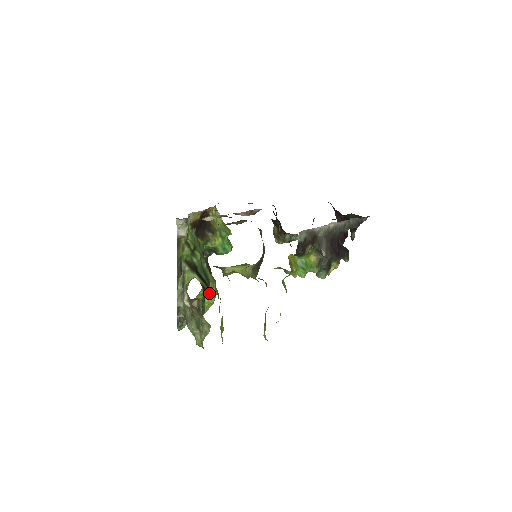
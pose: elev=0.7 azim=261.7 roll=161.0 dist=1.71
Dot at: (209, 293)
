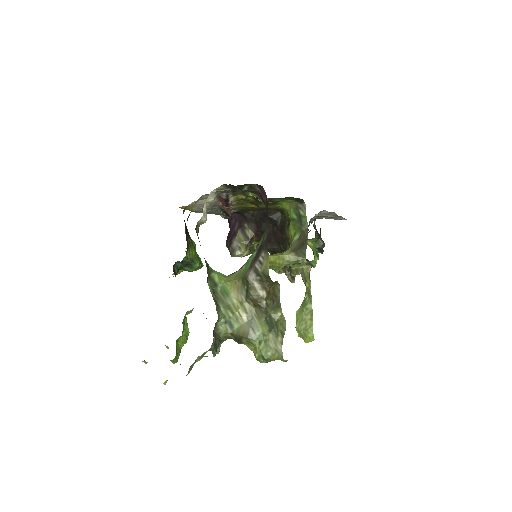
Dot at: occluded
